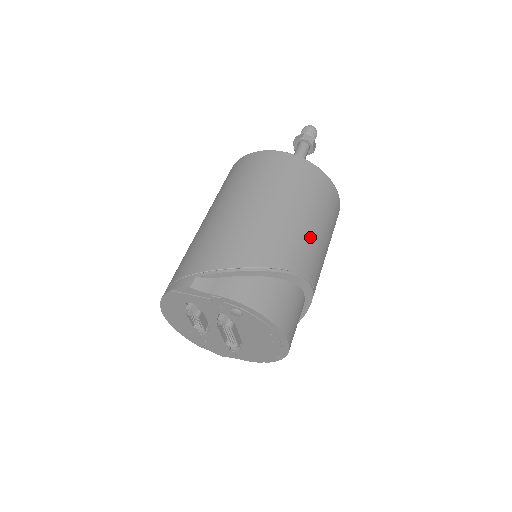
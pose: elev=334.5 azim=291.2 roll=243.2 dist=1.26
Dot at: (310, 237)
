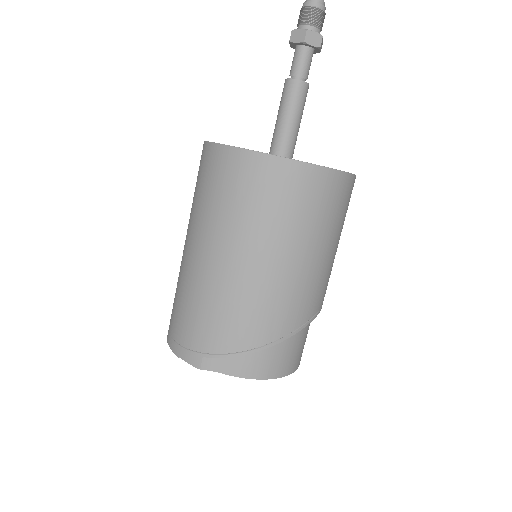
Dot at: (320, 272)
